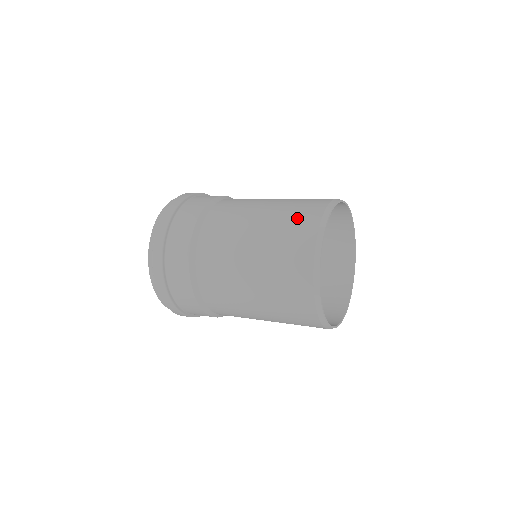
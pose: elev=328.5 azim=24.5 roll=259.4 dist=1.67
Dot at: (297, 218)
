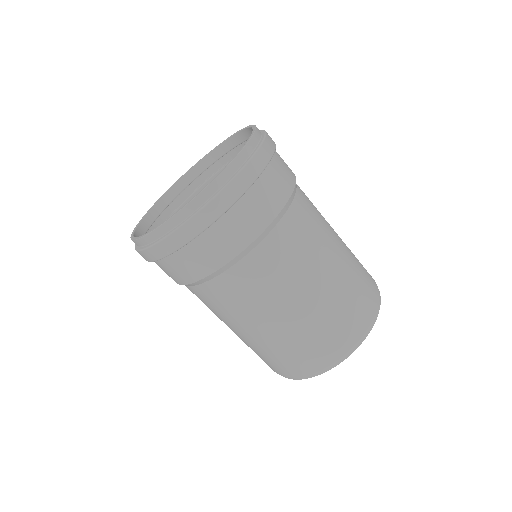
Dot at: occluded
